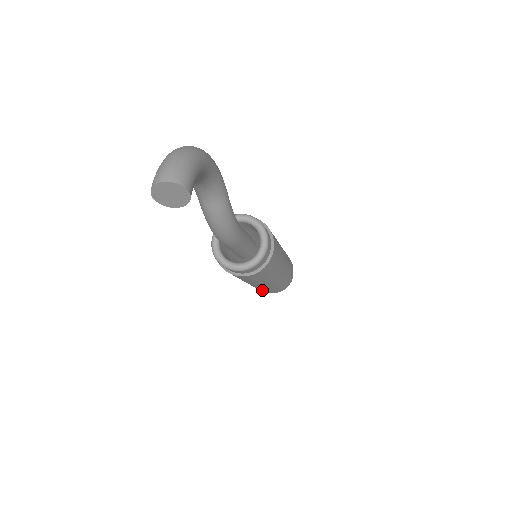
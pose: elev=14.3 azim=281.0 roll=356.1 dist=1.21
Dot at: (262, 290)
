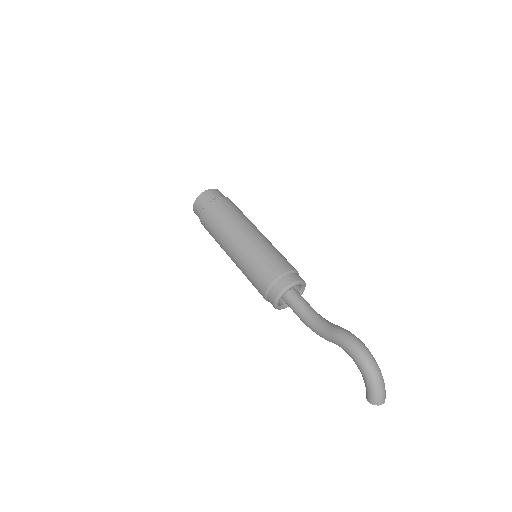
Dot at: occluded
